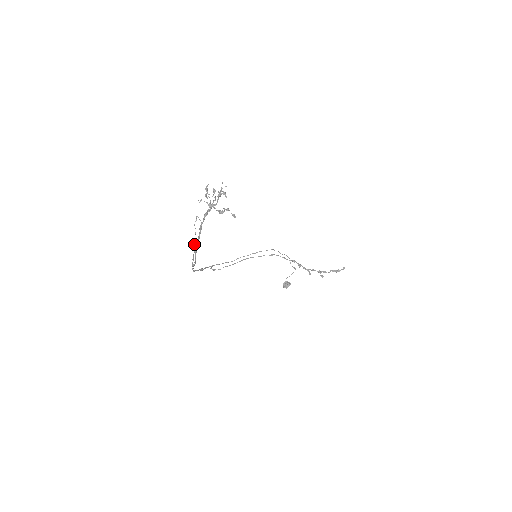
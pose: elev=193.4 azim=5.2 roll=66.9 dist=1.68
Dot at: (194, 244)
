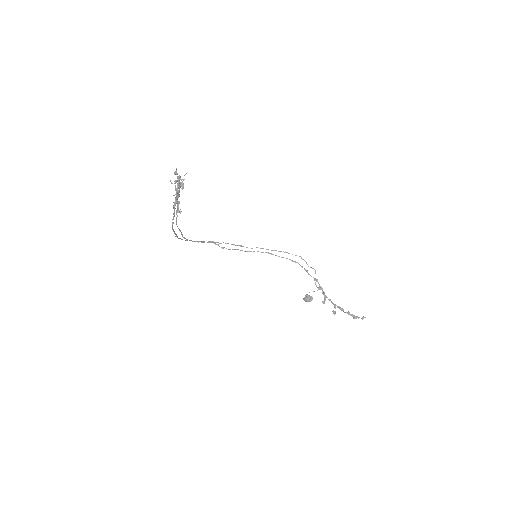
Dot at: (176, 217)
